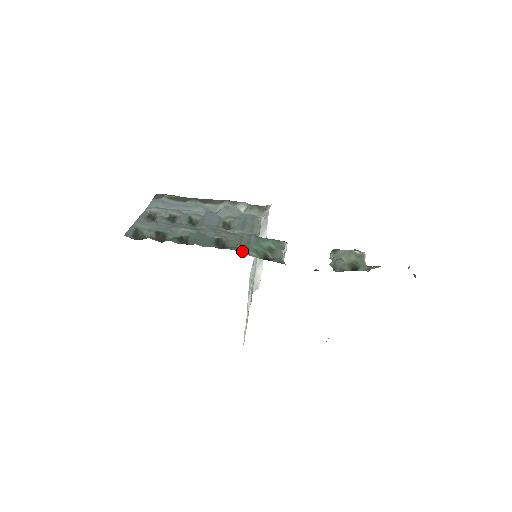
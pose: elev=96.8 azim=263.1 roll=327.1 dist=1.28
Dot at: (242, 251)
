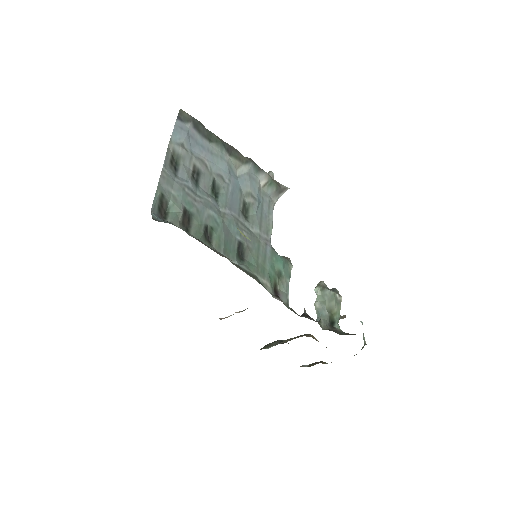
Dot at: (260, 278)
